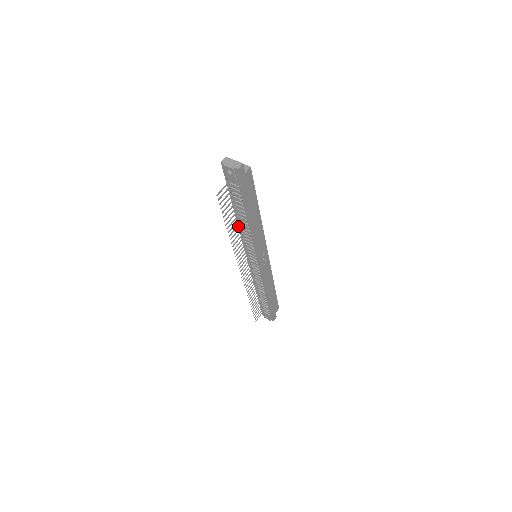
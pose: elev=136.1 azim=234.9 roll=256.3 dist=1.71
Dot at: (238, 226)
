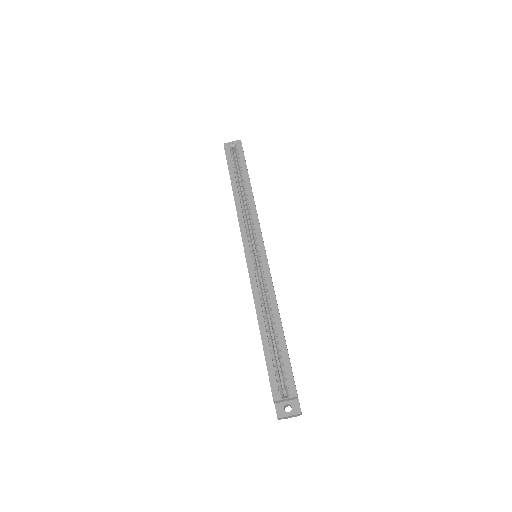
Dot at: occluded
